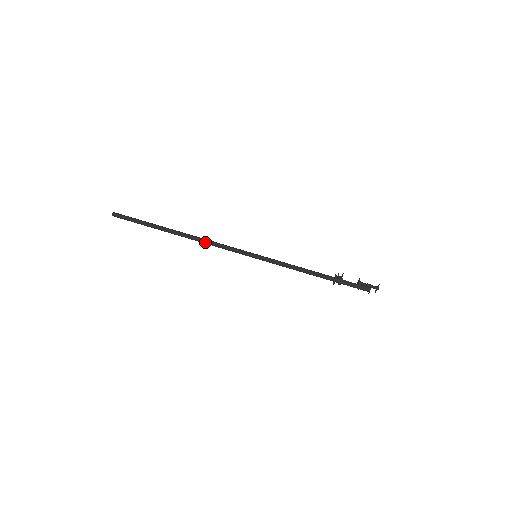
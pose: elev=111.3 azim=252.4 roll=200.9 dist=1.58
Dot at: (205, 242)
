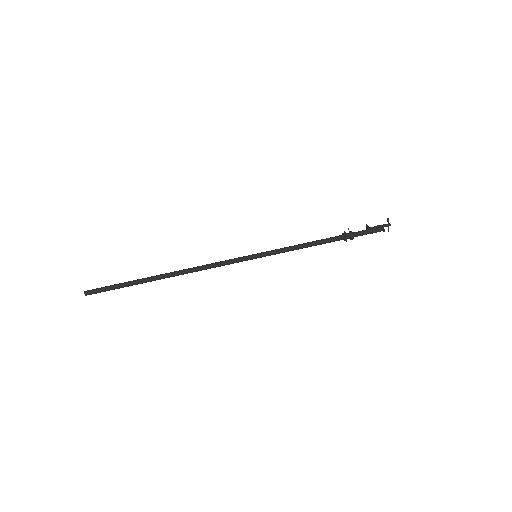
Dot at: (197, 269)
